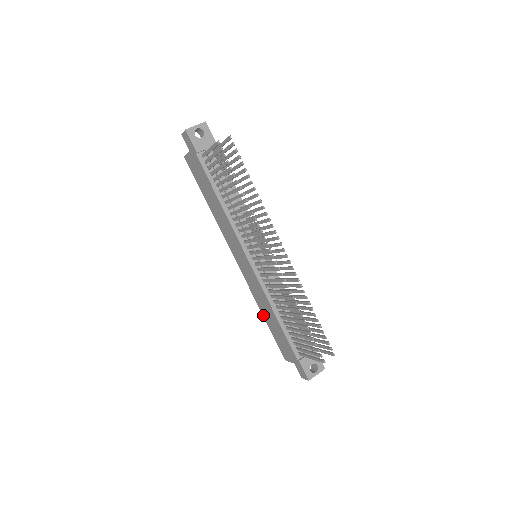
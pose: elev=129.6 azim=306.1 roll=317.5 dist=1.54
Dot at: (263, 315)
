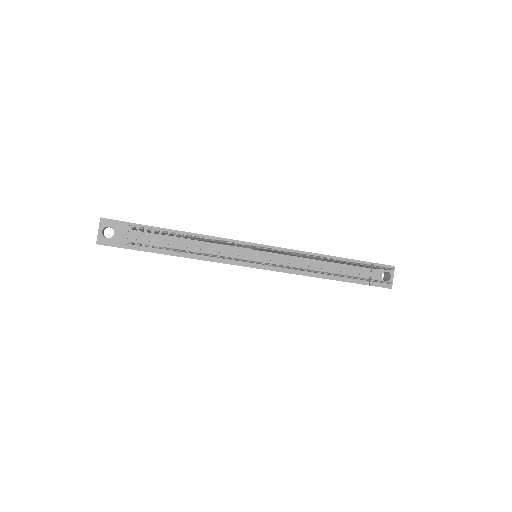
Dot at: occluded
